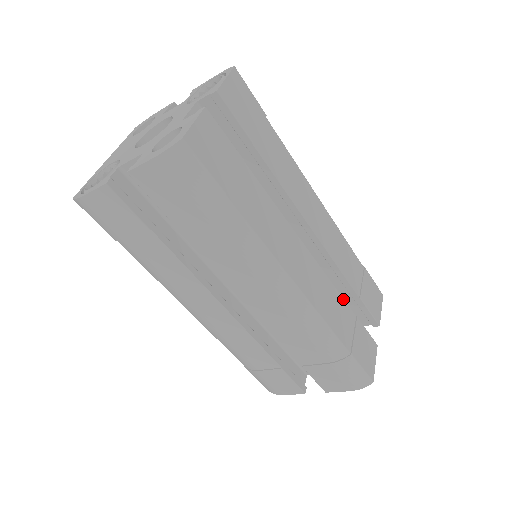
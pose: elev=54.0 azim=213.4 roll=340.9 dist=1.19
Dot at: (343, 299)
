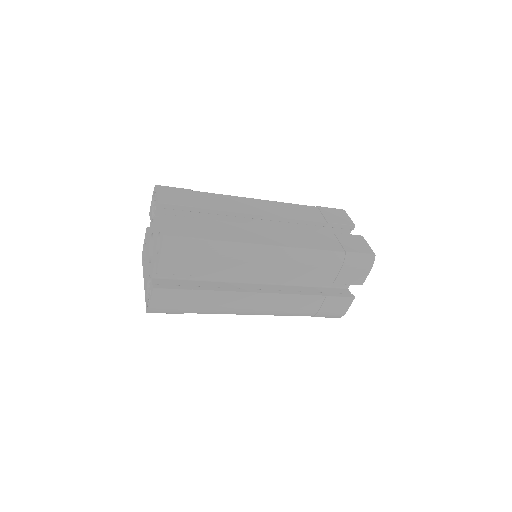
Dot at: (316, 231)
